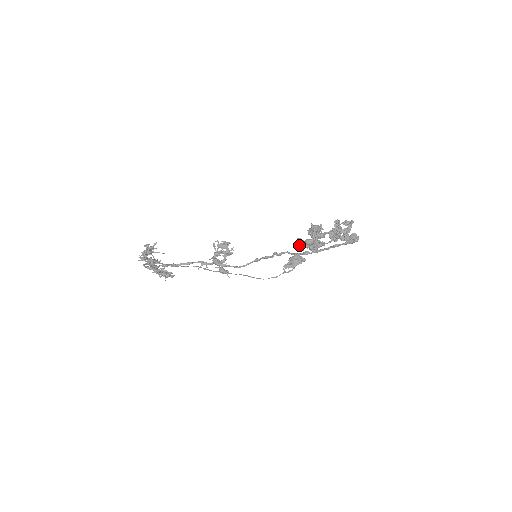
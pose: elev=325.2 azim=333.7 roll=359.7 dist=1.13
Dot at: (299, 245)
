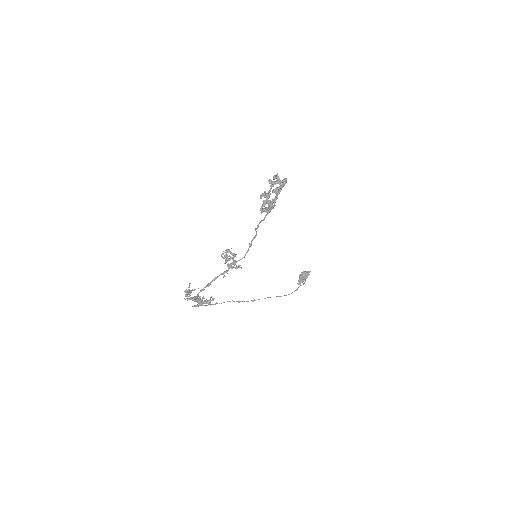
Dot at: (261, 210)
